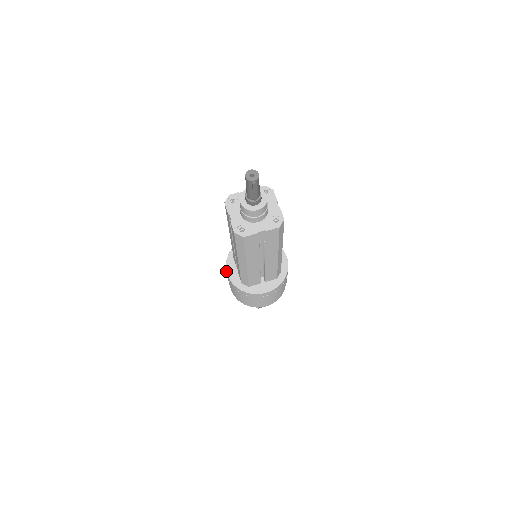
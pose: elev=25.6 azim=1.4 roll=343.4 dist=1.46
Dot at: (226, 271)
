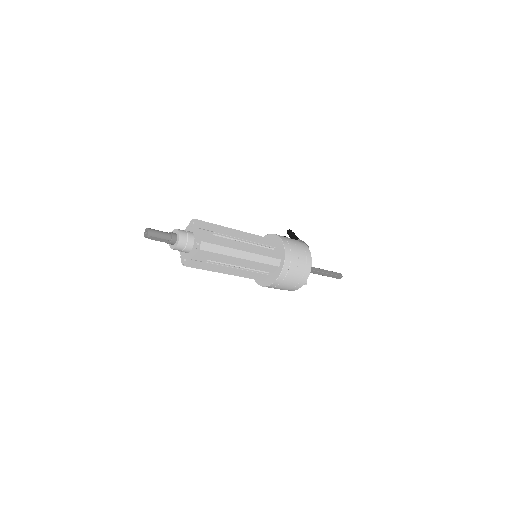
Dot at: occluded
